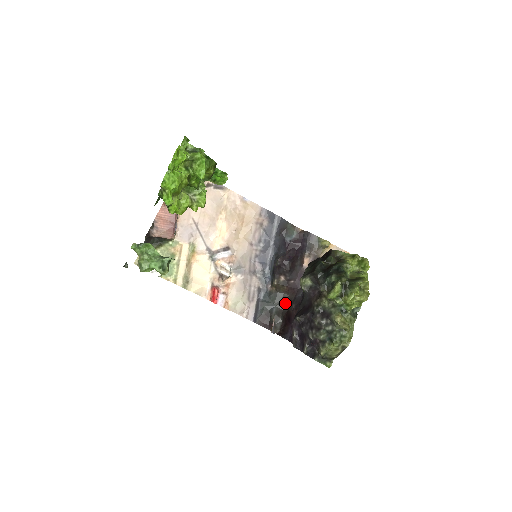
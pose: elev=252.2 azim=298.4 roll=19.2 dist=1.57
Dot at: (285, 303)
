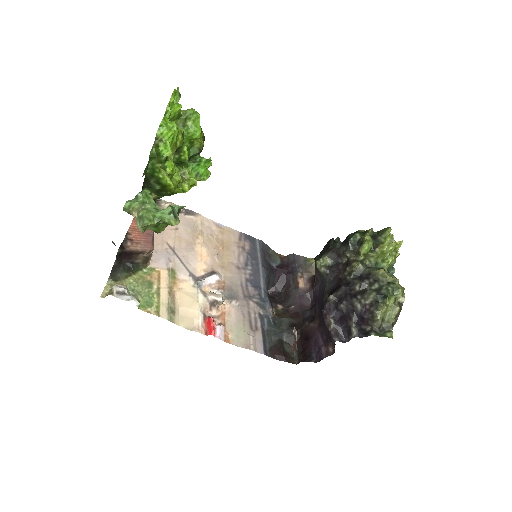
Dot at: occluded
